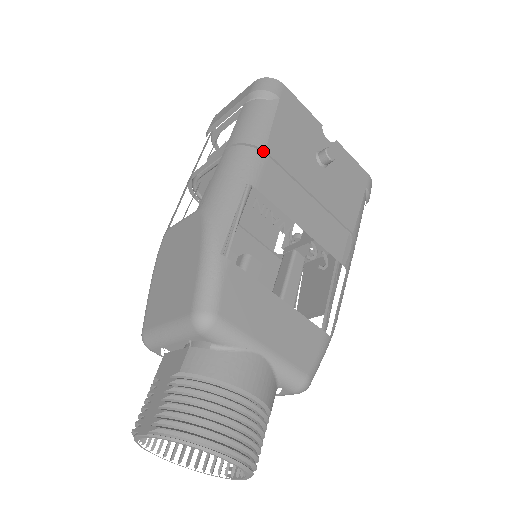
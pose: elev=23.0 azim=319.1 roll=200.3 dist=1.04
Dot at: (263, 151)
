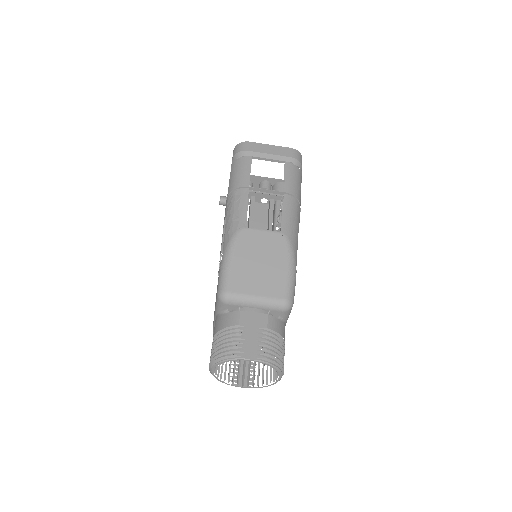
Dot at: occluded
